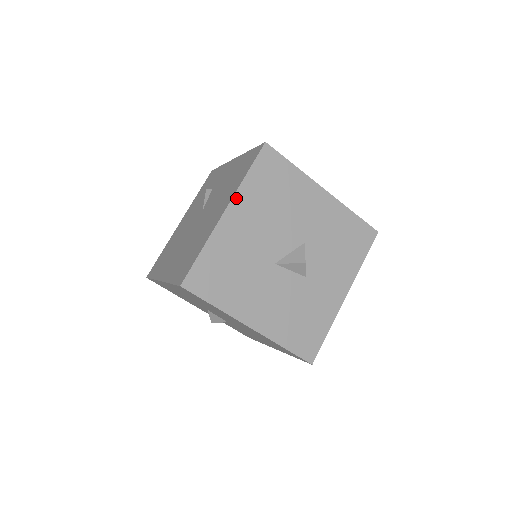
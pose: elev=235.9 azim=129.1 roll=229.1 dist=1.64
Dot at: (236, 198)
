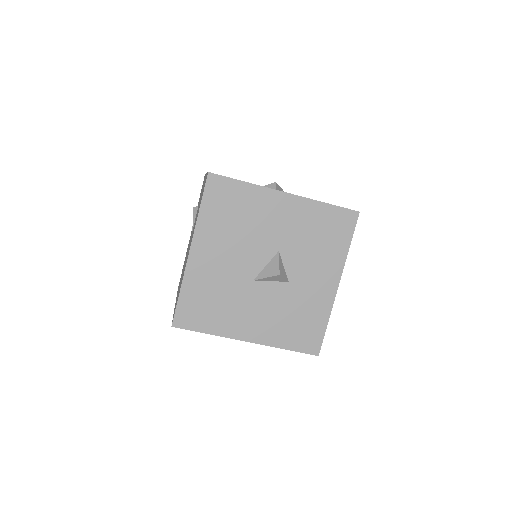
Dot at: (196, 236)
